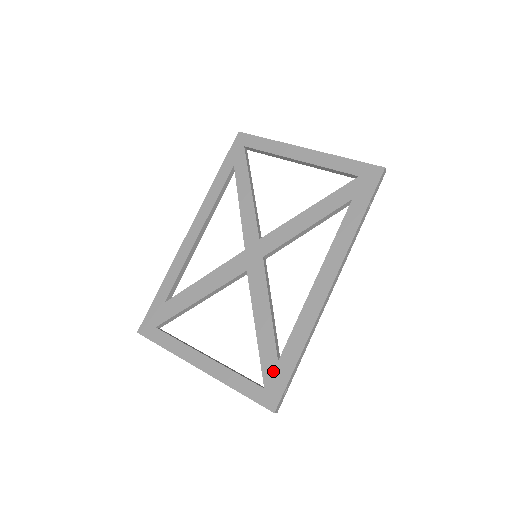
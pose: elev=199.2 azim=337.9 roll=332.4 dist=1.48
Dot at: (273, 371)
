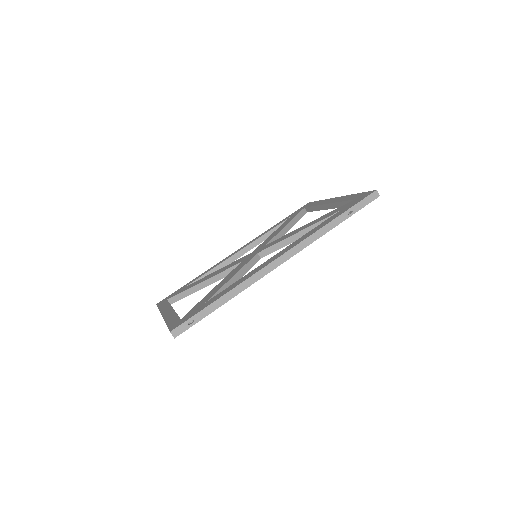
Dot at: (196, 309)
